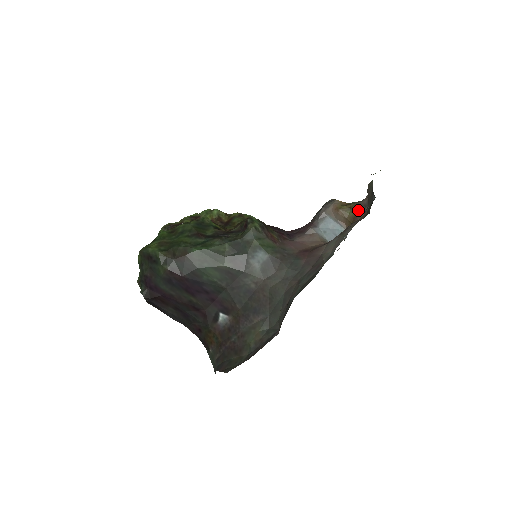
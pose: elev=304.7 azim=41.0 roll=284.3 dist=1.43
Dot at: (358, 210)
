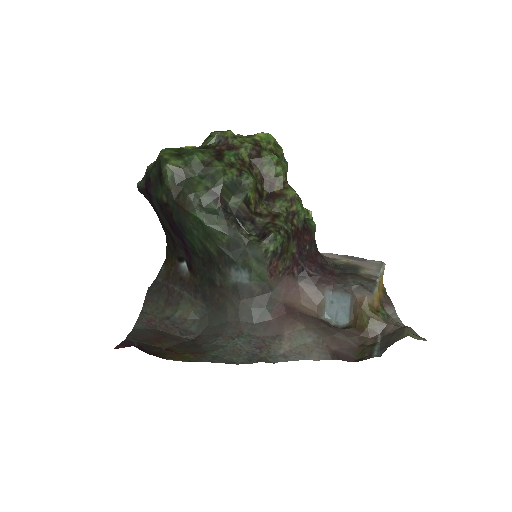
Dot at: (373, 328)
